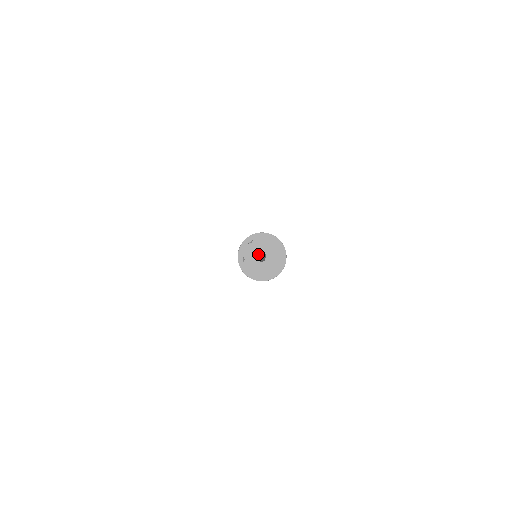
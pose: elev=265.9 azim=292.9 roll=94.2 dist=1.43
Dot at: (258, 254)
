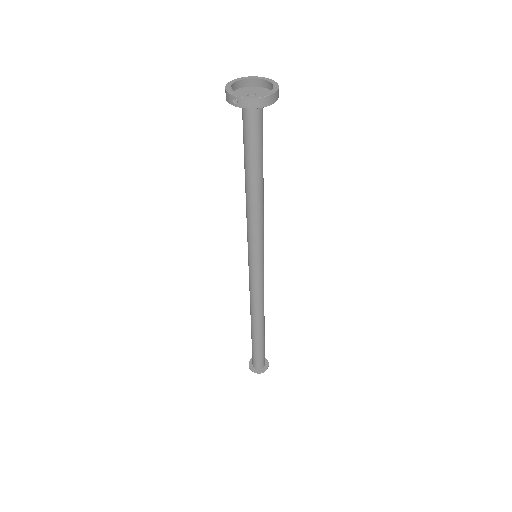
Dot at: occluded
